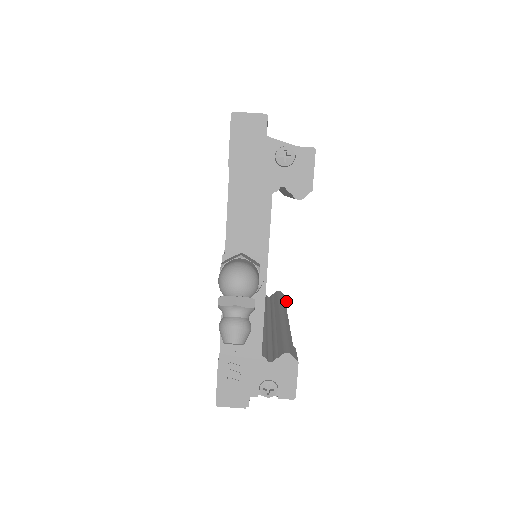
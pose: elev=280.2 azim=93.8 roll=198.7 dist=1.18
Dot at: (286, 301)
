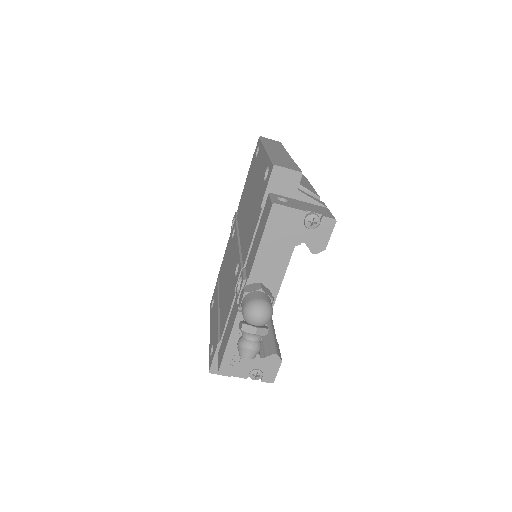
Dot at: occluded
